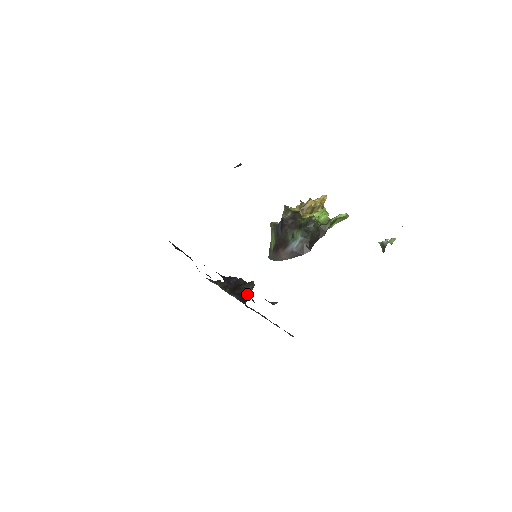
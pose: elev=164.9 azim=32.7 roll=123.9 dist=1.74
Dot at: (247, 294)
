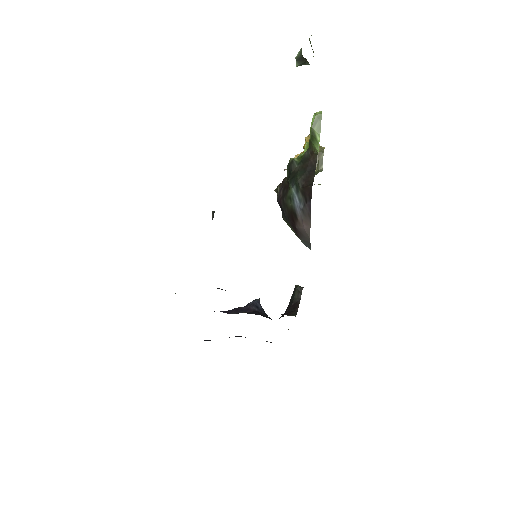
Dot at: (295, 305)
